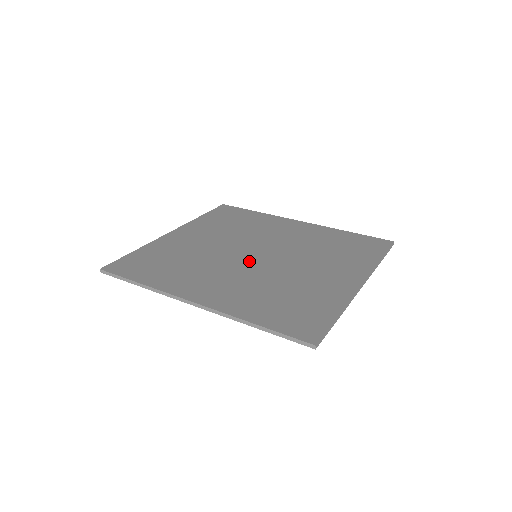
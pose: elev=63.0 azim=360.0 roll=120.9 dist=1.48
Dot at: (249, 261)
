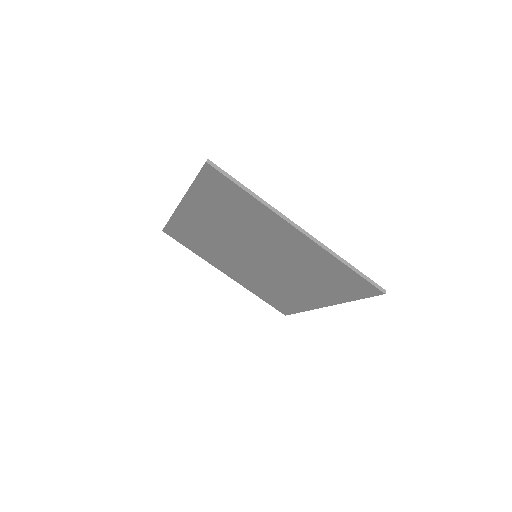
Dot at: occluded
